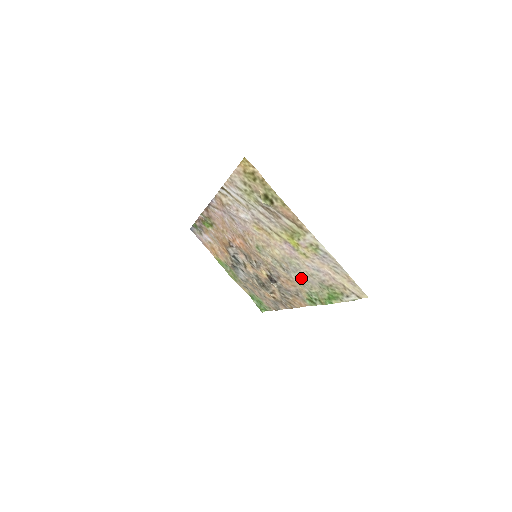
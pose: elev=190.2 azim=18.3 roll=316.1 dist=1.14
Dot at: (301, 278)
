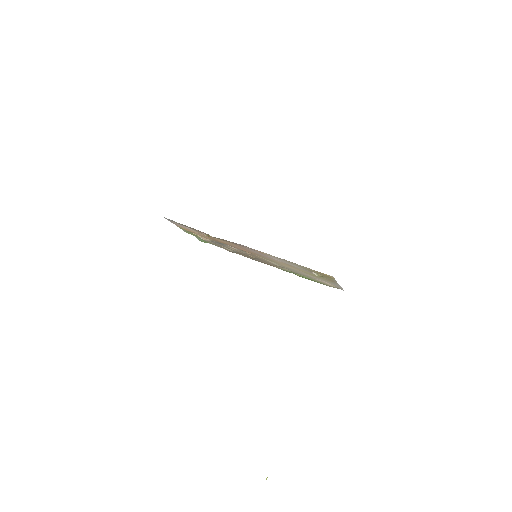
Dot at: (293, 271)
